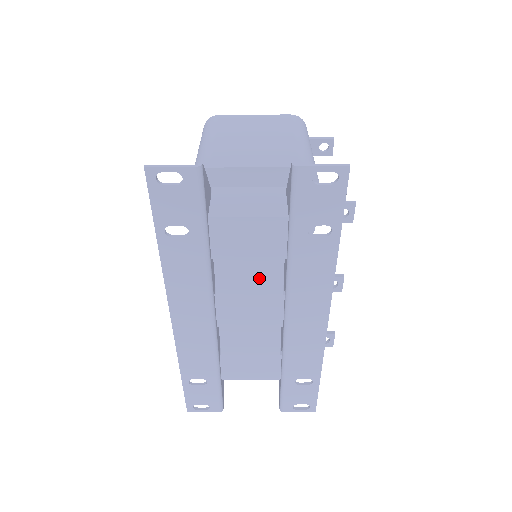
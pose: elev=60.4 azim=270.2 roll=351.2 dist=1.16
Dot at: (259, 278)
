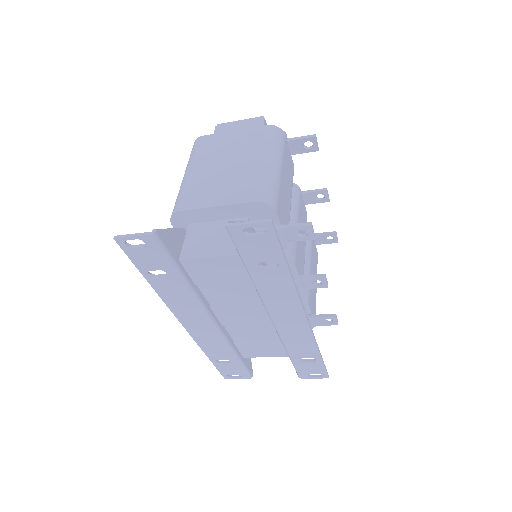
Dot at: (239, 294)
